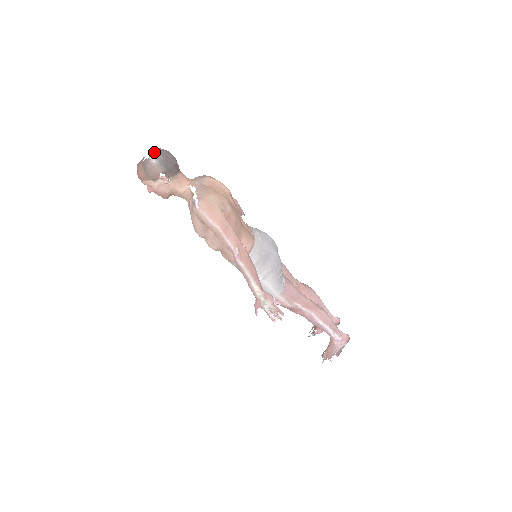
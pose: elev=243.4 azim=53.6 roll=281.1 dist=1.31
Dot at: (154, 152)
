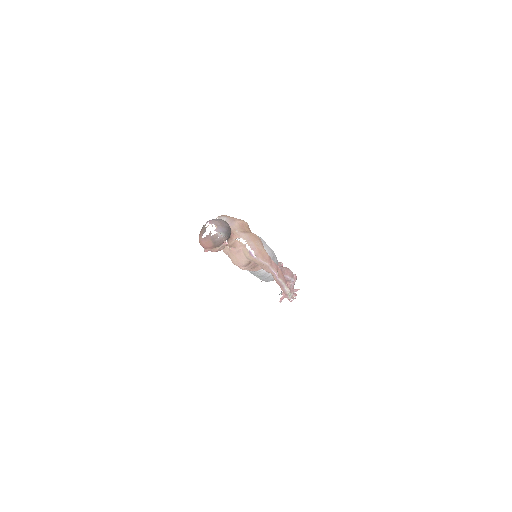
Dot at: (219, 227)
